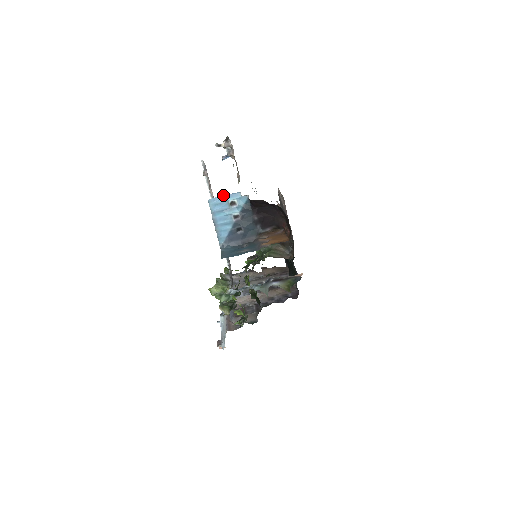
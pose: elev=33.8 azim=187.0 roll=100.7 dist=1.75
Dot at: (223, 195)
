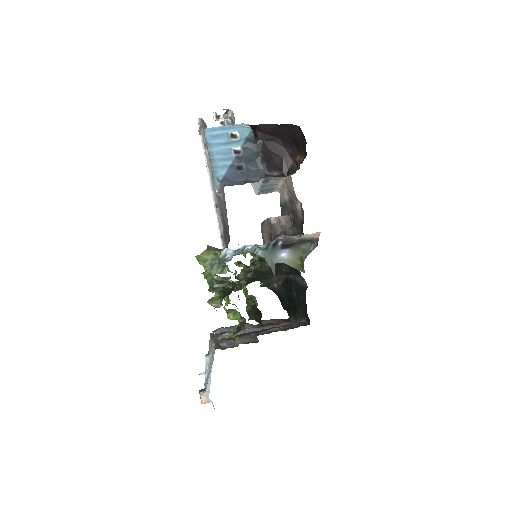
Dot at: (222, 126)
